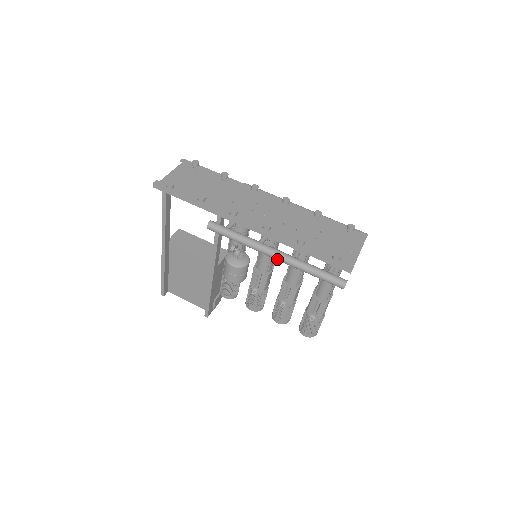
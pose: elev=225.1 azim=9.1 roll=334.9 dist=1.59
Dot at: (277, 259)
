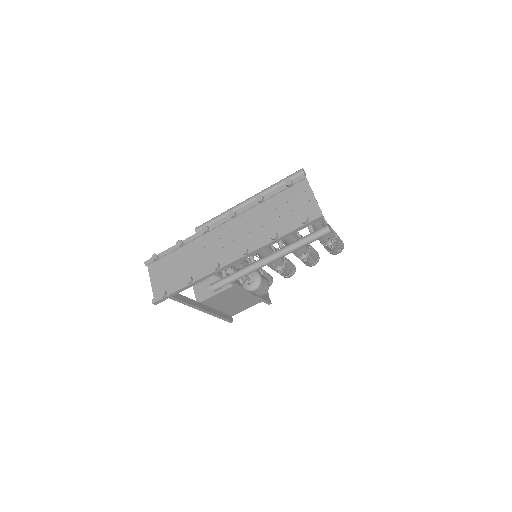
Dot at: occluded
